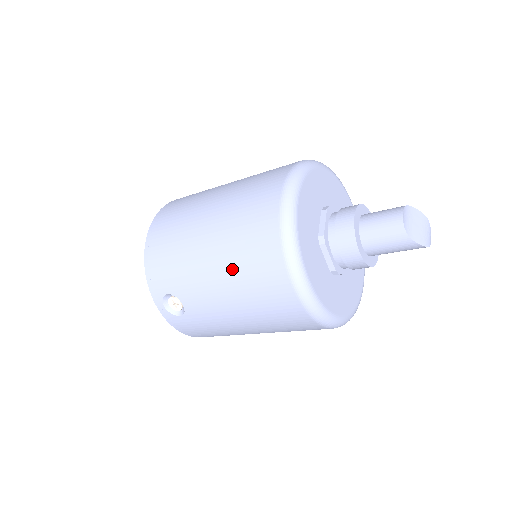
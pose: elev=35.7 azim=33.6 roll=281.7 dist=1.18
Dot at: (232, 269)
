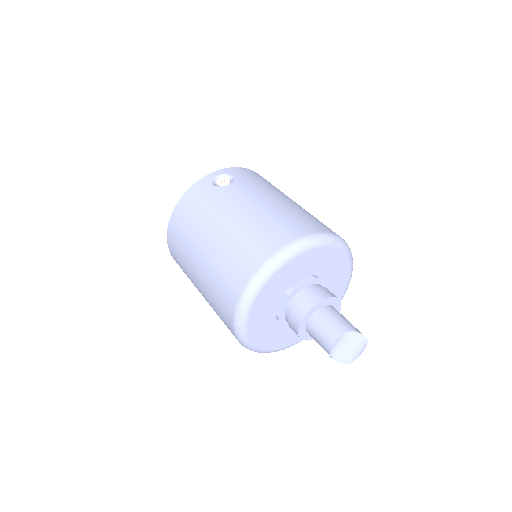
Dot at: occluded
